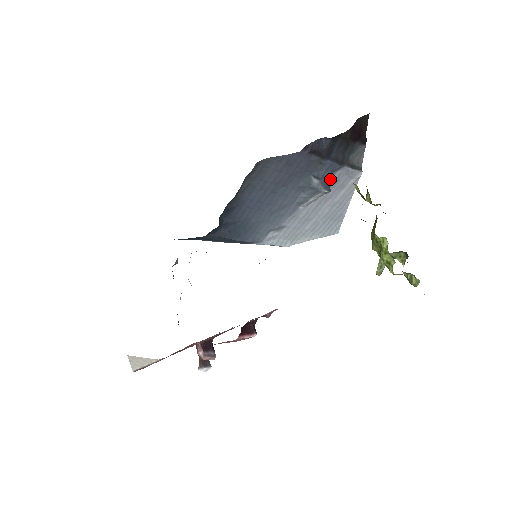
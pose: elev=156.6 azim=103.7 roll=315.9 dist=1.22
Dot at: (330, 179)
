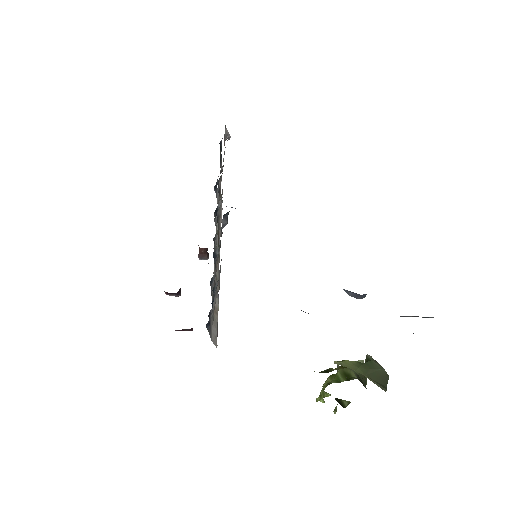
Dot at: occluded
